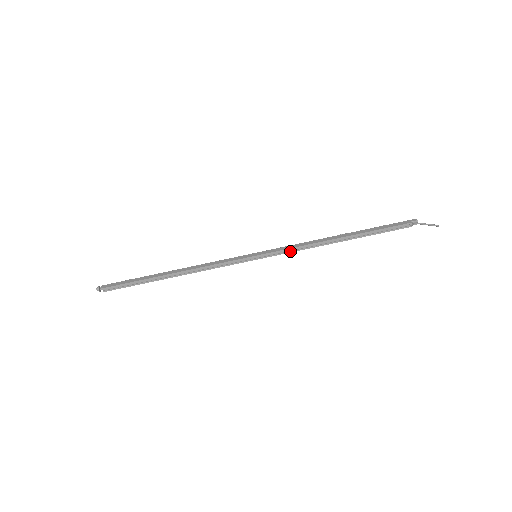
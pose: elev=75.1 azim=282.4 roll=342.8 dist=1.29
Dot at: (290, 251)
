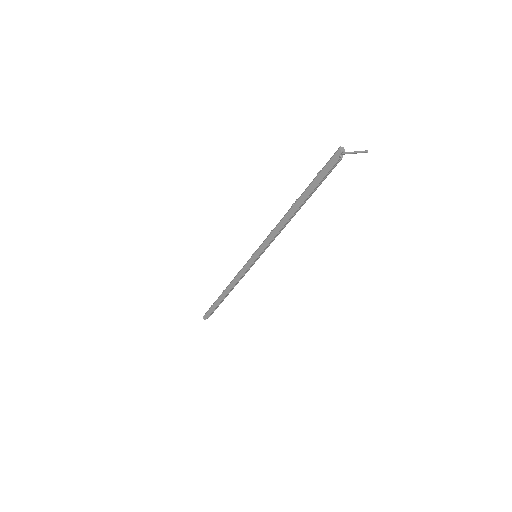
Dot at: occluded
